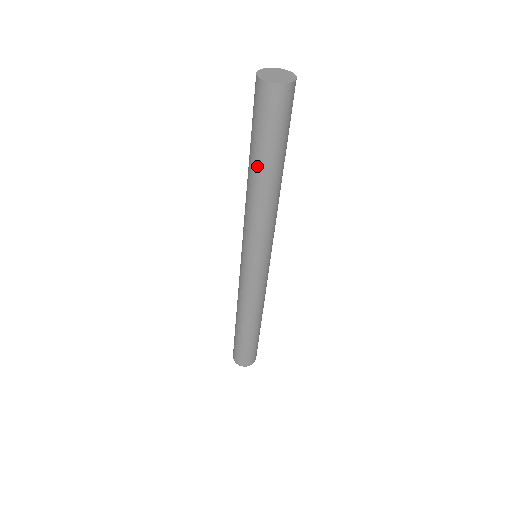
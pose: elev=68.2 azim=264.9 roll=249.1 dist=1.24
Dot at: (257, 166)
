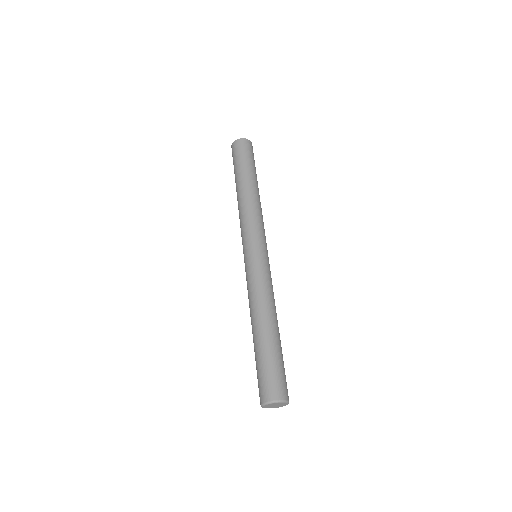
Dot at: (240, 179)
